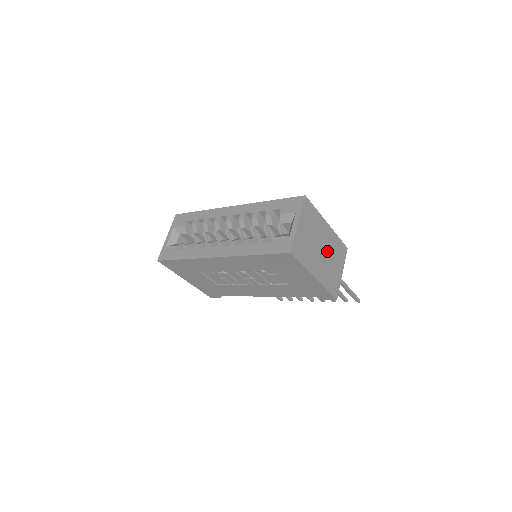
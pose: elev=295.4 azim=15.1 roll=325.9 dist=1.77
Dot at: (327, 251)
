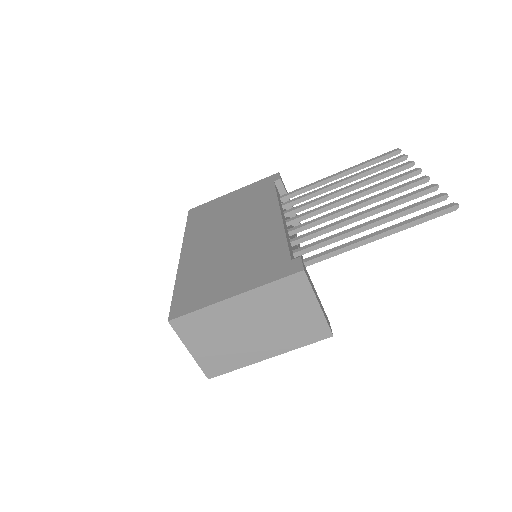
Dot at: (263, 319)
